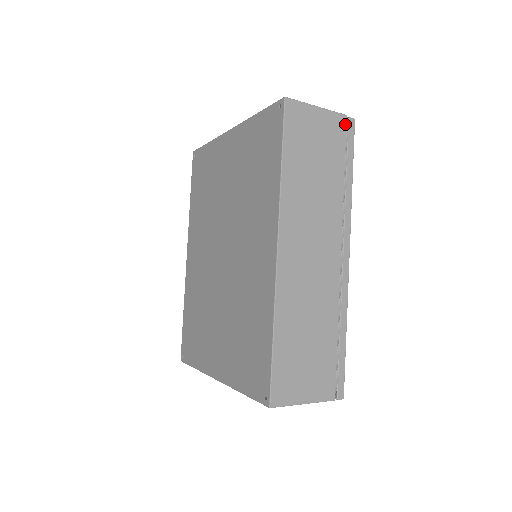
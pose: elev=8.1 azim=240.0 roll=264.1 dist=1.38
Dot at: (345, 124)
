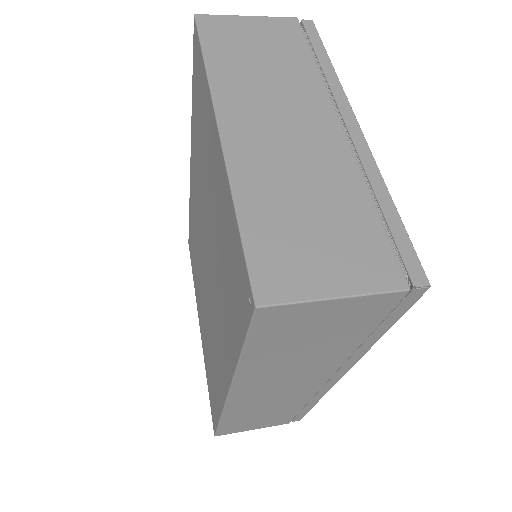
Dot at: (398, 300)
